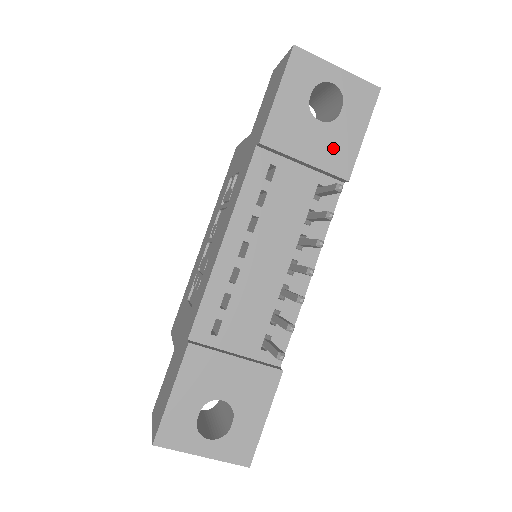
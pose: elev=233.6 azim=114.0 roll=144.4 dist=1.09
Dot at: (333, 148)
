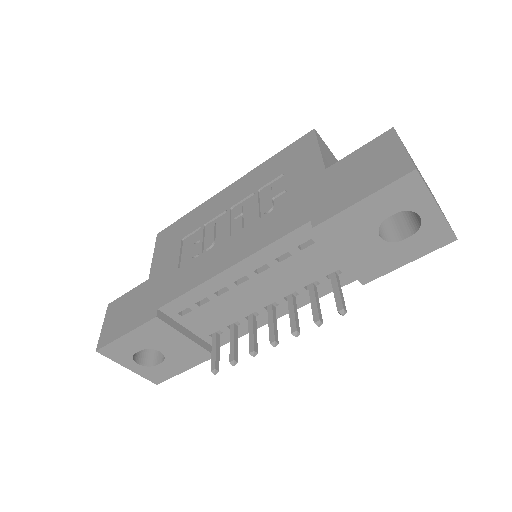
Dot at: (372, 260)
